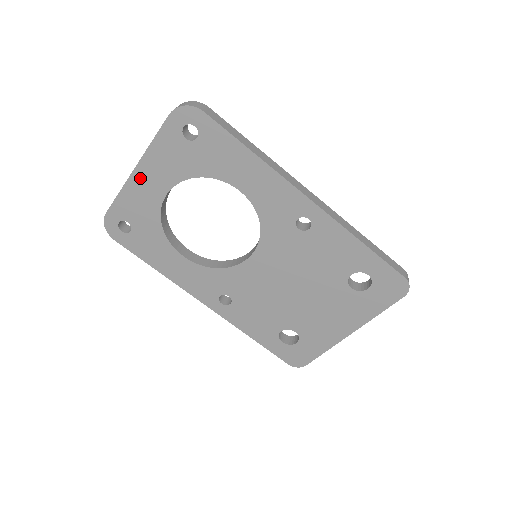
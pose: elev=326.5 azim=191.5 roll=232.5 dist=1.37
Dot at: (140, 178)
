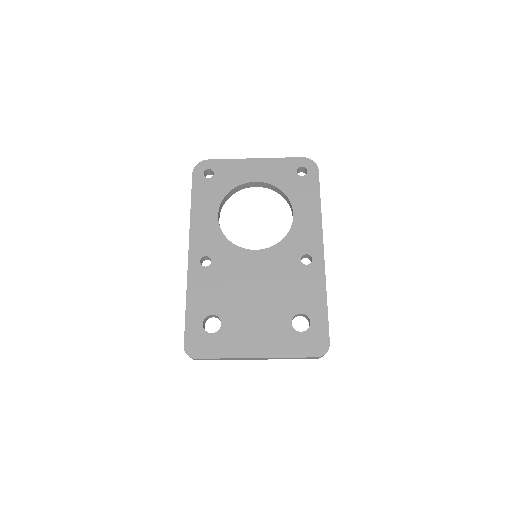
Dot at: (252, 164)
